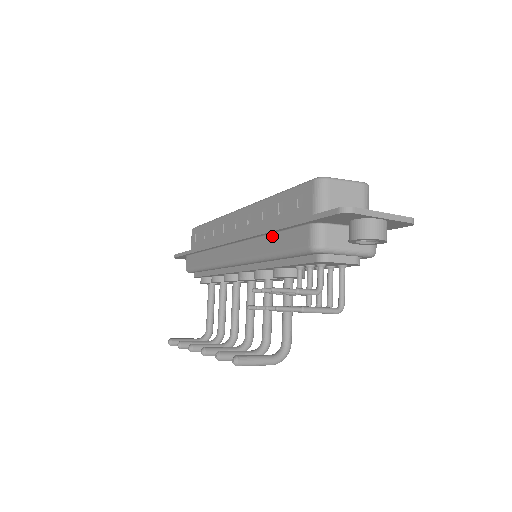
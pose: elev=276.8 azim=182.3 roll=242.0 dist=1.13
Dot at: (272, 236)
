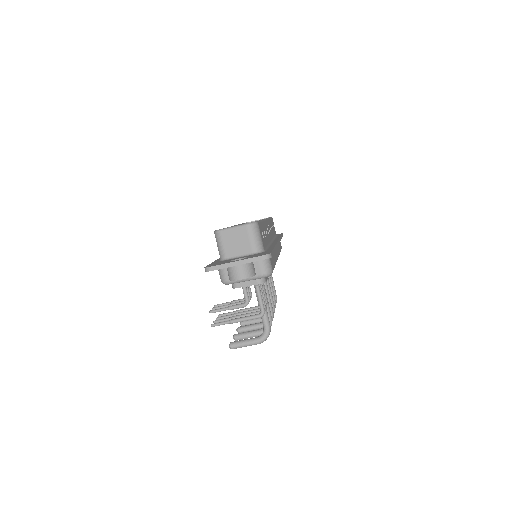
Dot at: occluded
